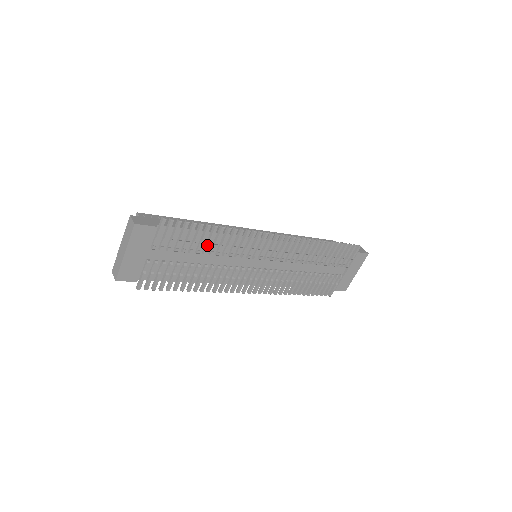
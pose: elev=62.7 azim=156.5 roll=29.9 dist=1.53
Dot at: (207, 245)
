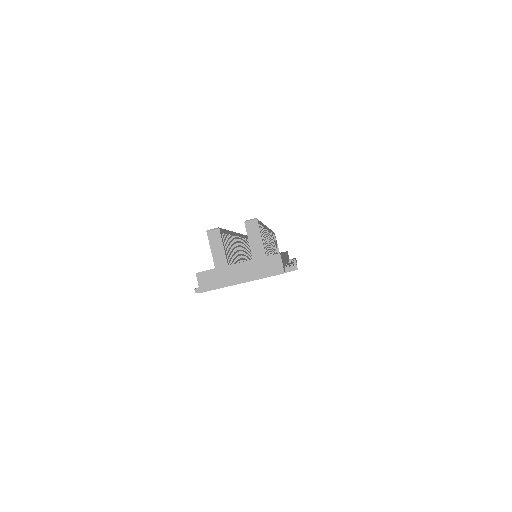
Dot at: occluded
